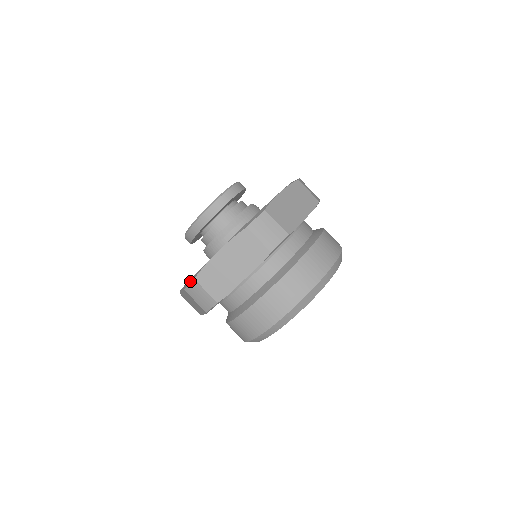
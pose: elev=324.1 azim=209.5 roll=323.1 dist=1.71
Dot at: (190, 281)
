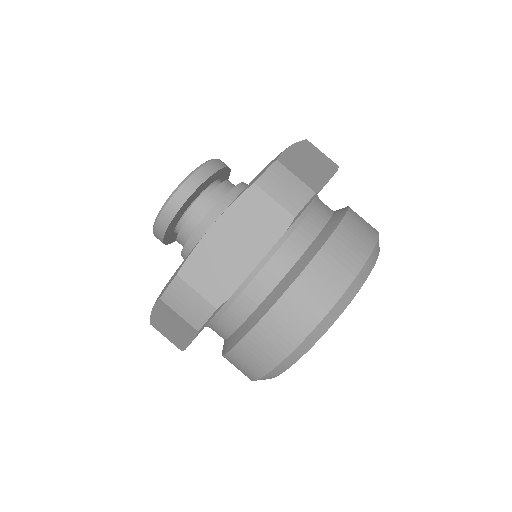
Dot at: occluded
